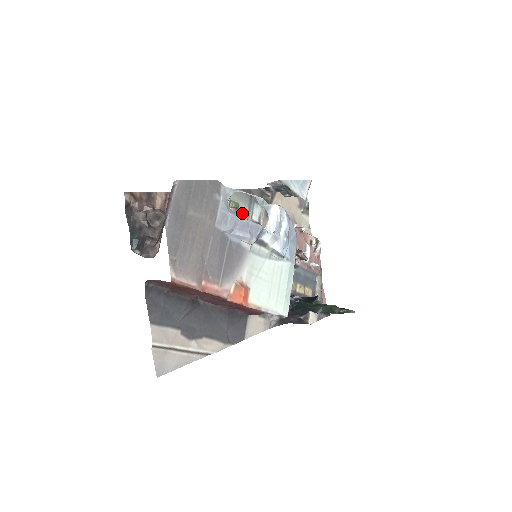
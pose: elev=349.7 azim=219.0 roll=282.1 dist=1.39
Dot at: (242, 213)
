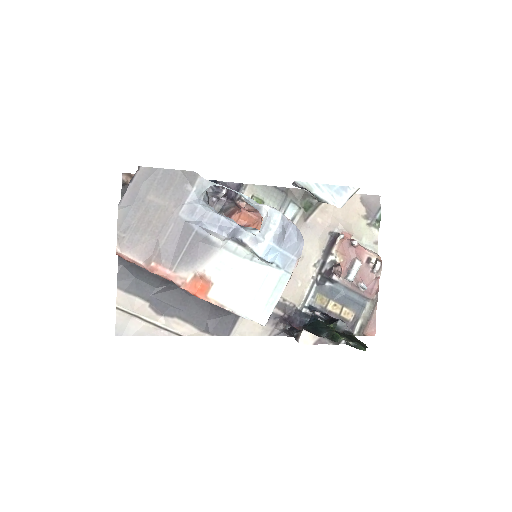
Dot at: occluded
